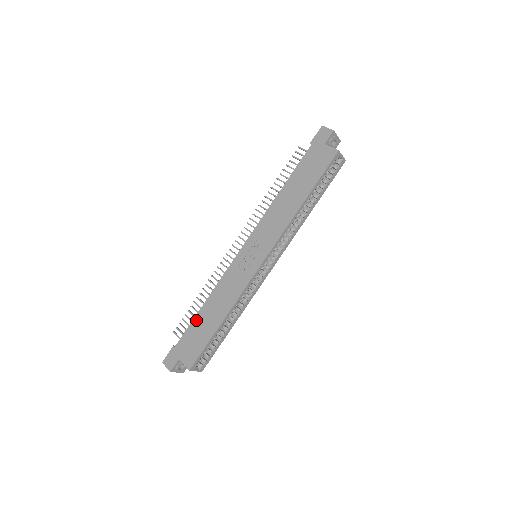
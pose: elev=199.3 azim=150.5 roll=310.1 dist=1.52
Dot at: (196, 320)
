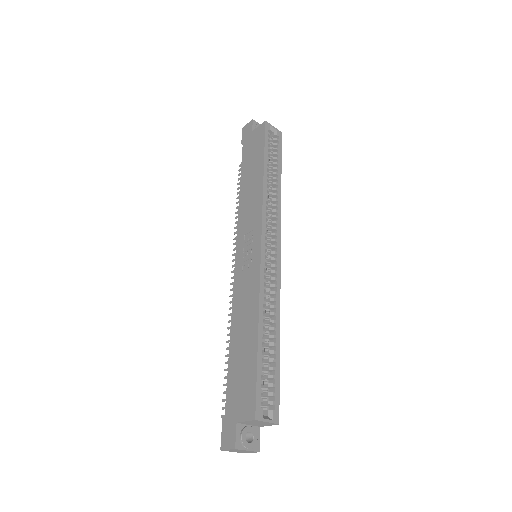
Dot at: (231, 362)
